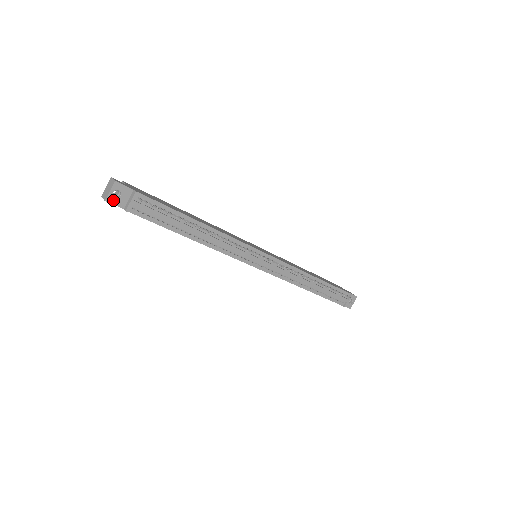
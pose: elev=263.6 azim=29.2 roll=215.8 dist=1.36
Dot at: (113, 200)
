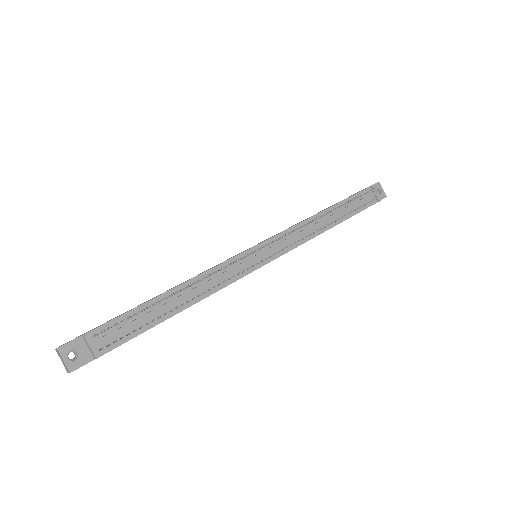
Dot at: (76, 364)
